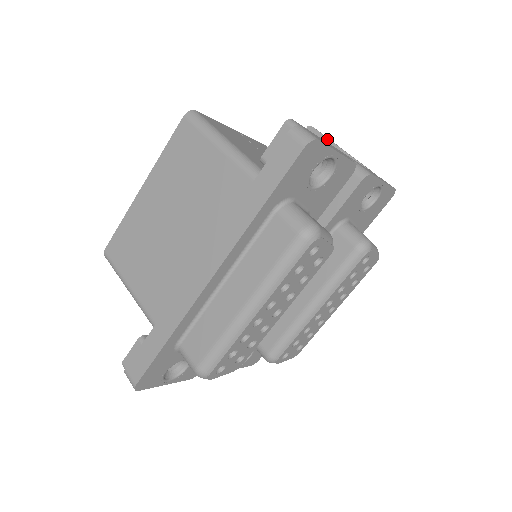
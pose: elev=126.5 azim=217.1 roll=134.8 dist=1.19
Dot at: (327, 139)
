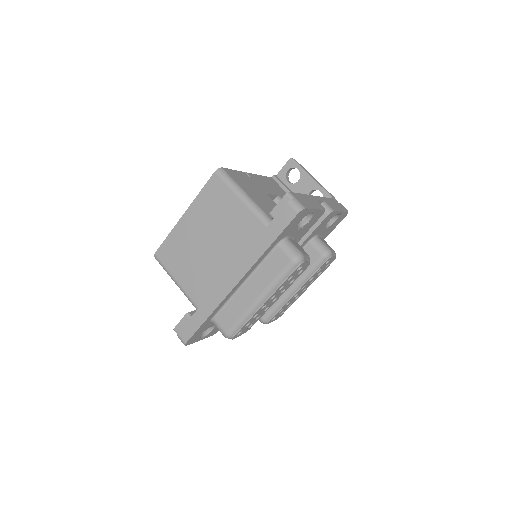
Dot at: (304, 170)
